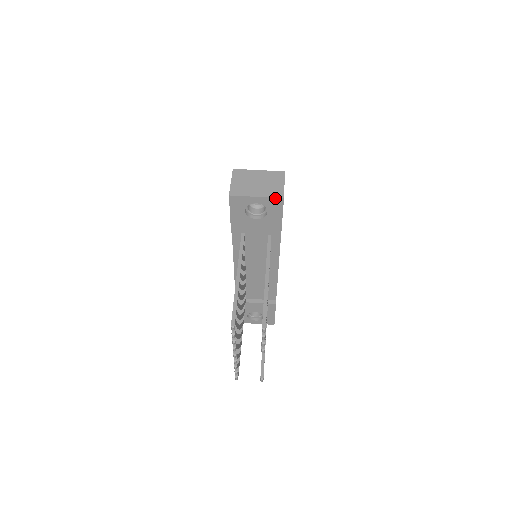
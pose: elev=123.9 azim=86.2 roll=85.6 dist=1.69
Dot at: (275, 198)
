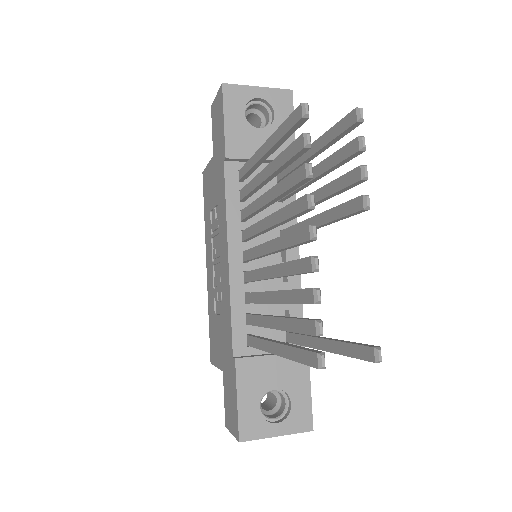
Dot at: (281, 90)
